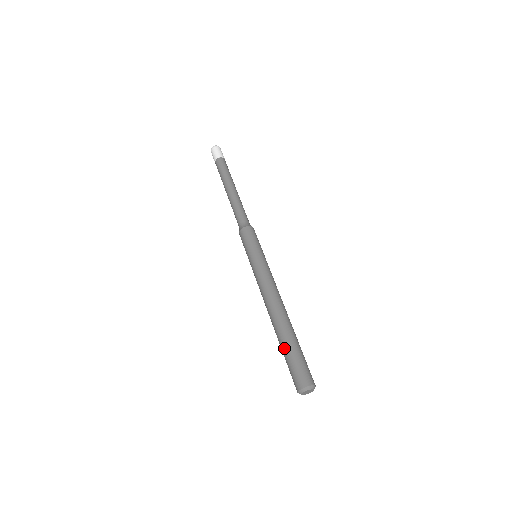
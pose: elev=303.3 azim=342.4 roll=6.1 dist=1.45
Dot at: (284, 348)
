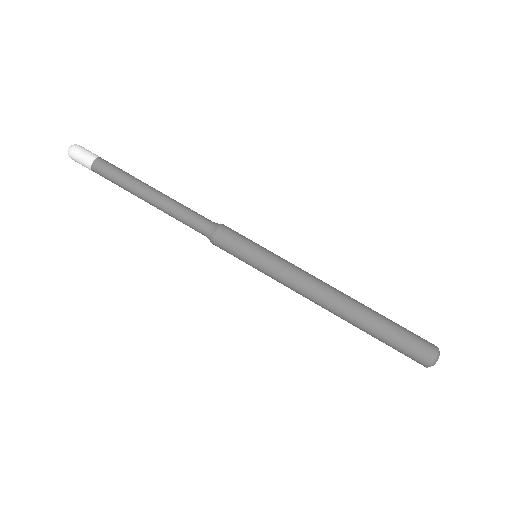
Dot at: (385, 329)
